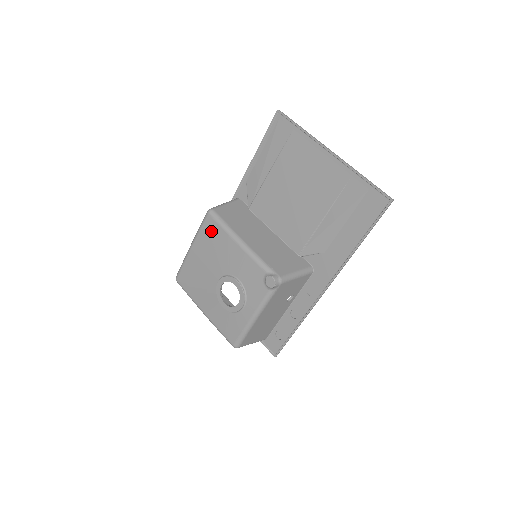
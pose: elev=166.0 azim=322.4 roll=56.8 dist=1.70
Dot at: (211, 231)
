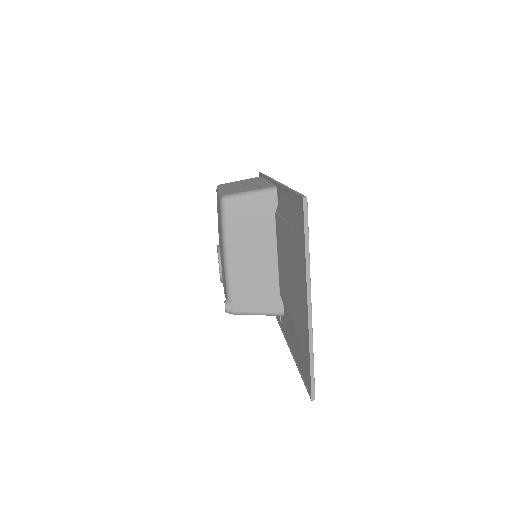
Dot at: occluded
